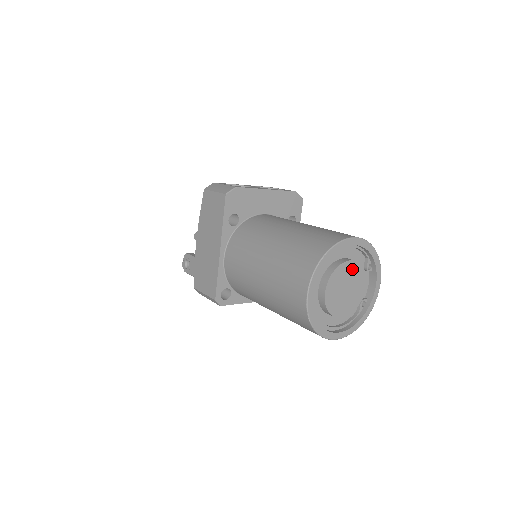
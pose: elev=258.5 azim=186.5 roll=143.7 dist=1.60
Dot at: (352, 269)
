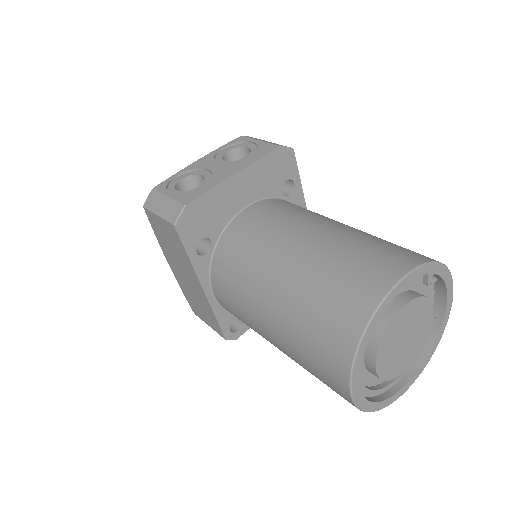
Dot at: (408, 313)
